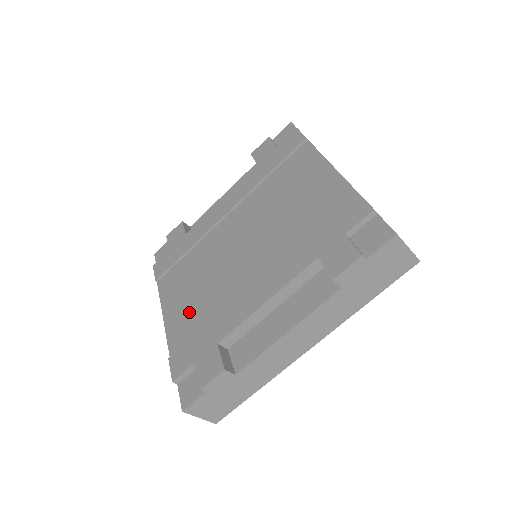
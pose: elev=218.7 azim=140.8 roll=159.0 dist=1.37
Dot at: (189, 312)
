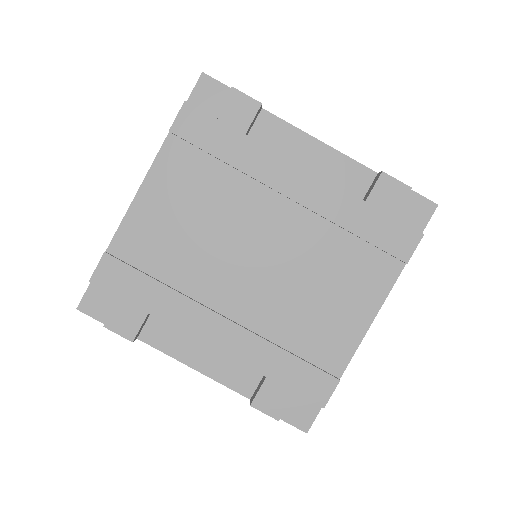
Dot at: (159, 237)
